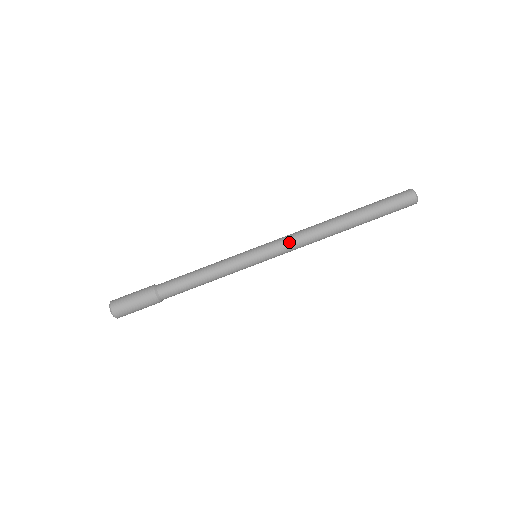
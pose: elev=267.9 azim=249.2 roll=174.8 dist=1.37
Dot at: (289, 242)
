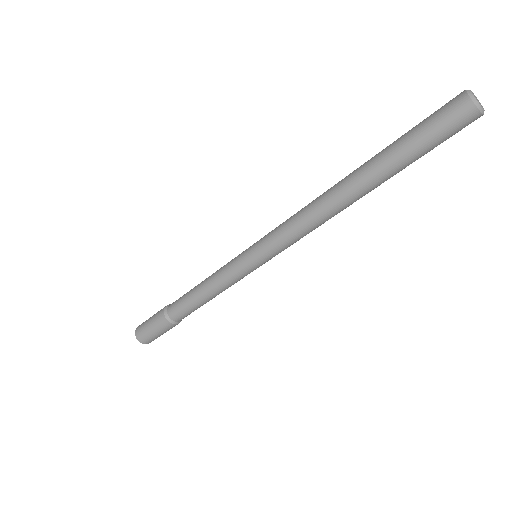
Dot at: (288, 237)
